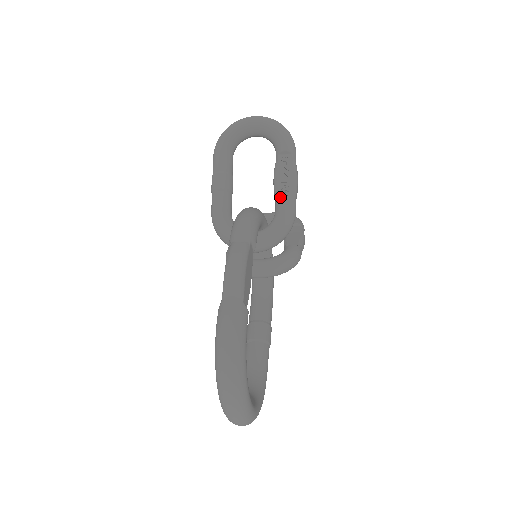
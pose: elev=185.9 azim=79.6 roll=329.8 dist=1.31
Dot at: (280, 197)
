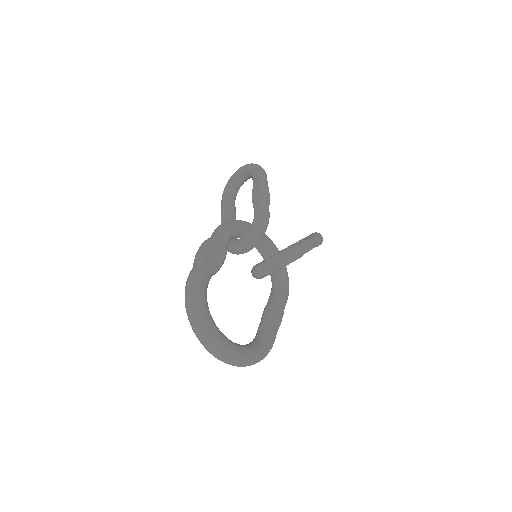
Dot at: (255, 207)
